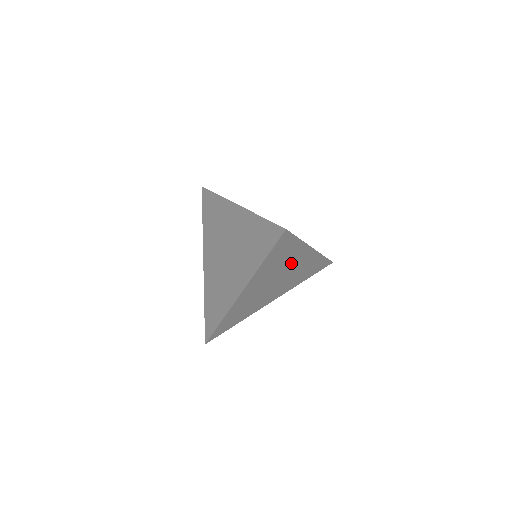
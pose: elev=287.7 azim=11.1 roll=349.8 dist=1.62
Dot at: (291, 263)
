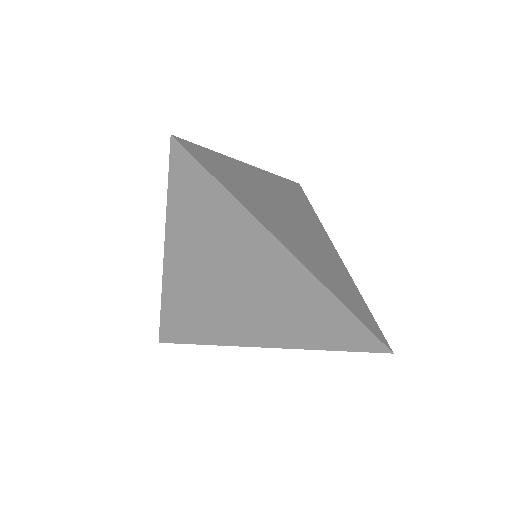
Dot at: occluded
